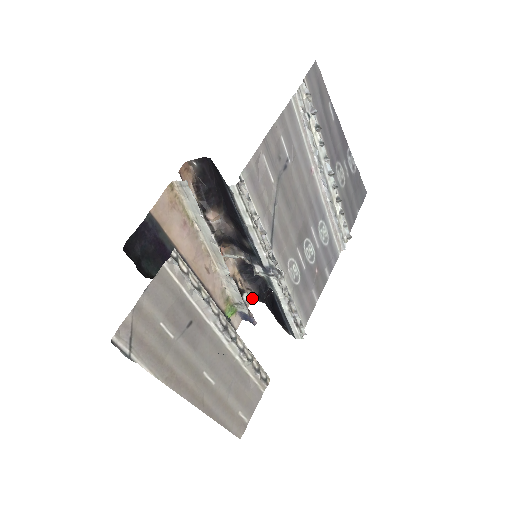
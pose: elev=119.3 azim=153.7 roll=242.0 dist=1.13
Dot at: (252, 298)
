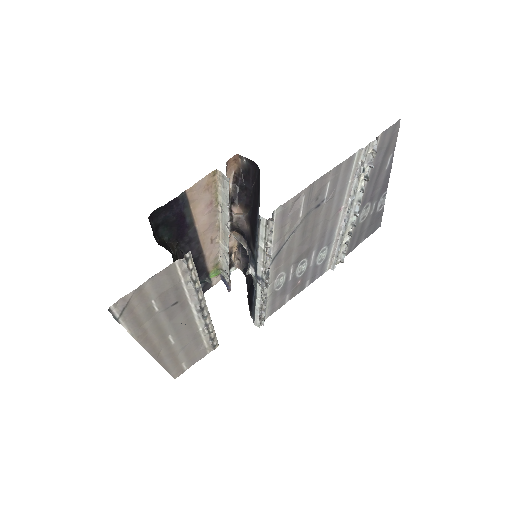
Dot at: (238, 266)
